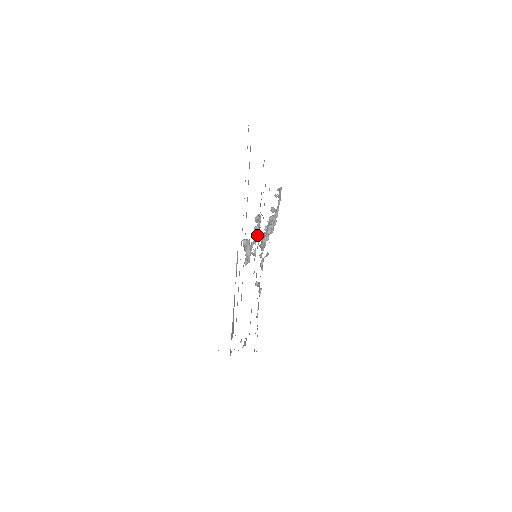
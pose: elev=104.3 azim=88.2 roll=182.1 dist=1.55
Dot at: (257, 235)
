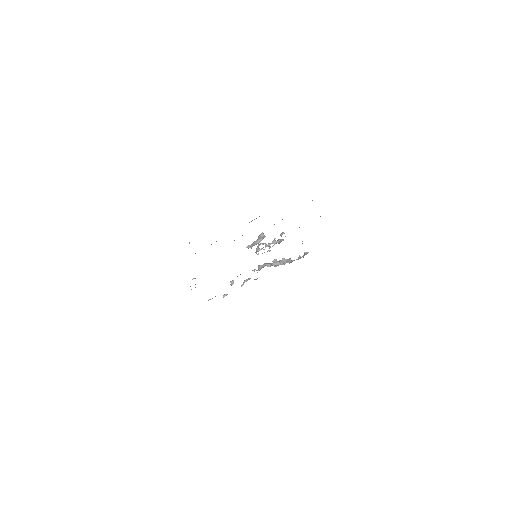
Dot at: occluded
